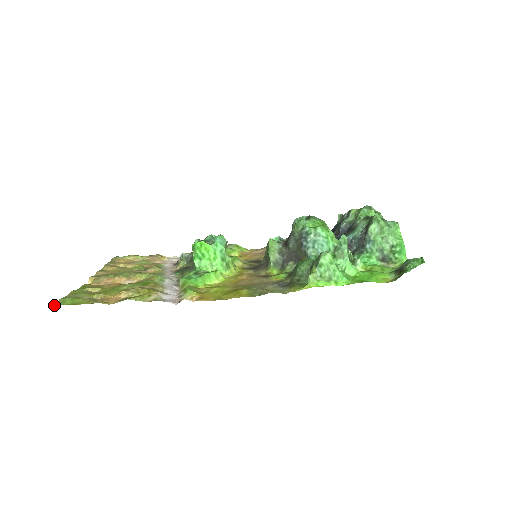
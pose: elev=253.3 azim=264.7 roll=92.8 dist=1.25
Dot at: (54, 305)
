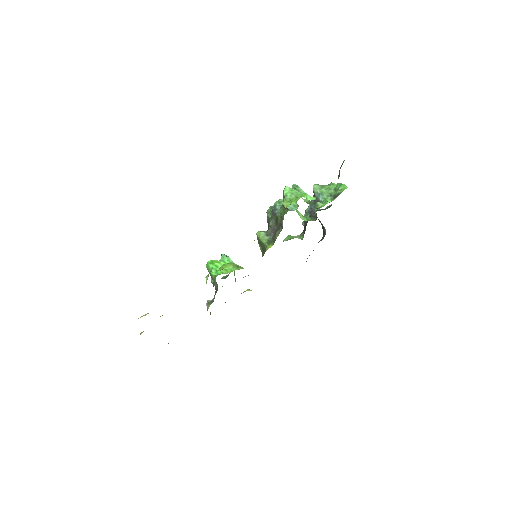
Dot at: occluded
